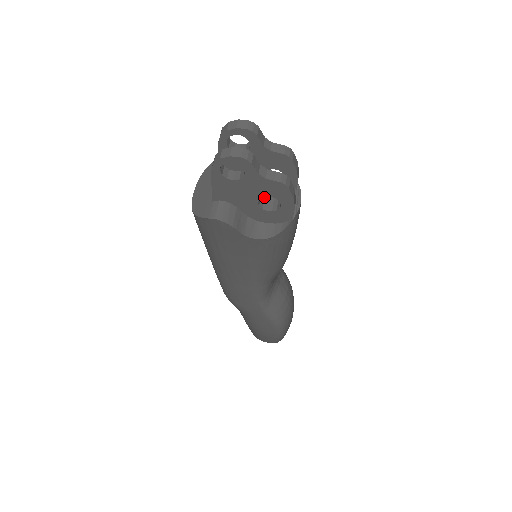
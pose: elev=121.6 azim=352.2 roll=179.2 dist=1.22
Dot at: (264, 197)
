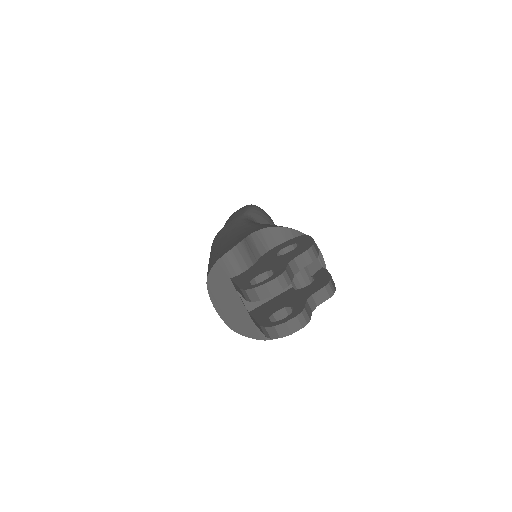
Dot at: (293, 281)
